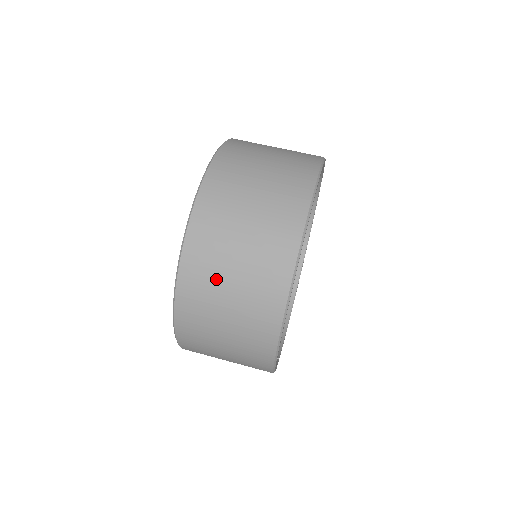
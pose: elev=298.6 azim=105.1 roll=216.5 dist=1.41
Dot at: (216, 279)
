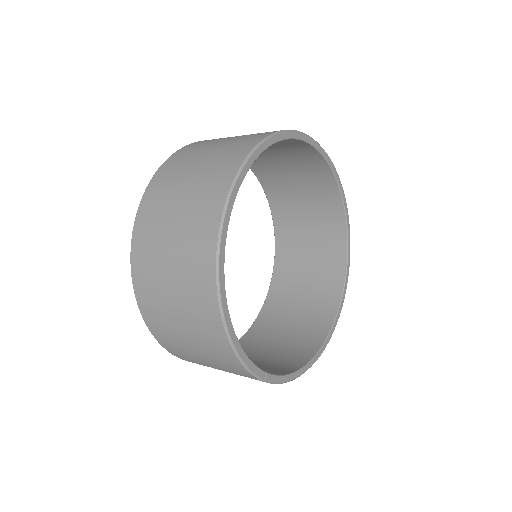
Dot at: (166, 205)
